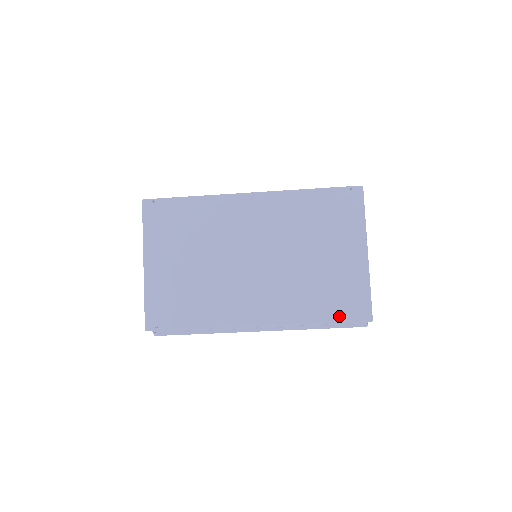
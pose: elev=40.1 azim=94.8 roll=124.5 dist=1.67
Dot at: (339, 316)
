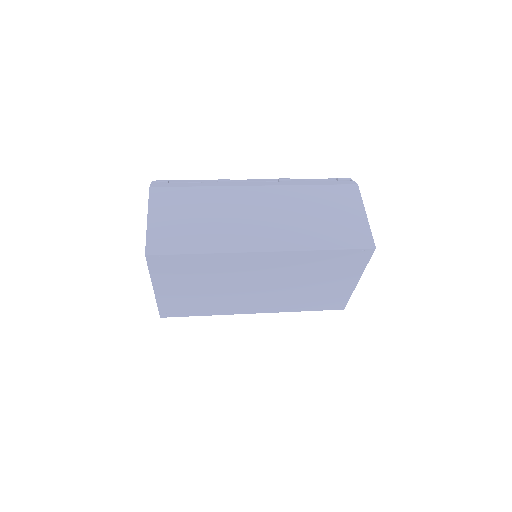
Dot at: (320, 309)
